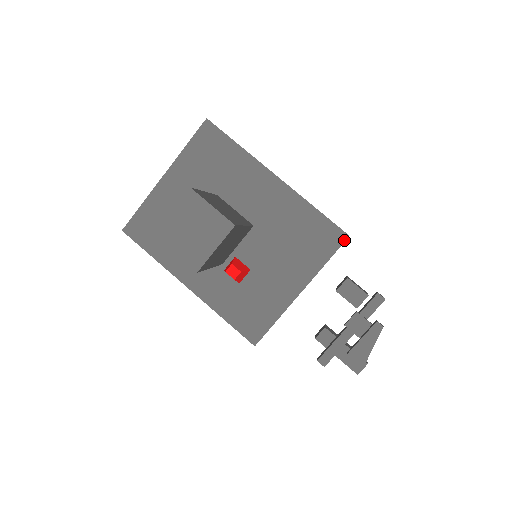
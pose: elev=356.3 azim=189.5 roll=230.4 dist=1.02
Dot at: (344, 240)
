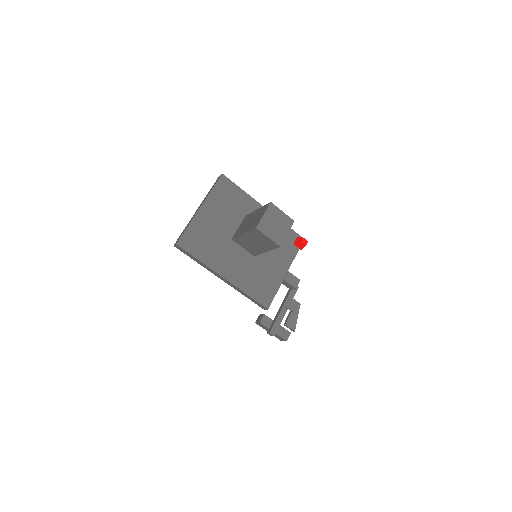
Dot at: occluded
